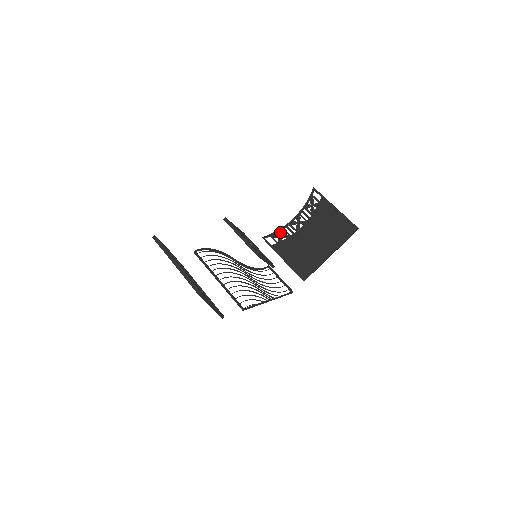
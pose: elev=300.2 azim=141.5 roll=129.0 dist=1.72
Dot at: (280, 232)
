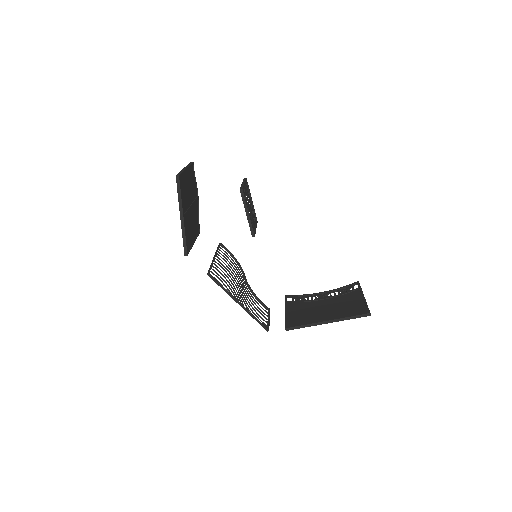
Dot at: (303, 296)
